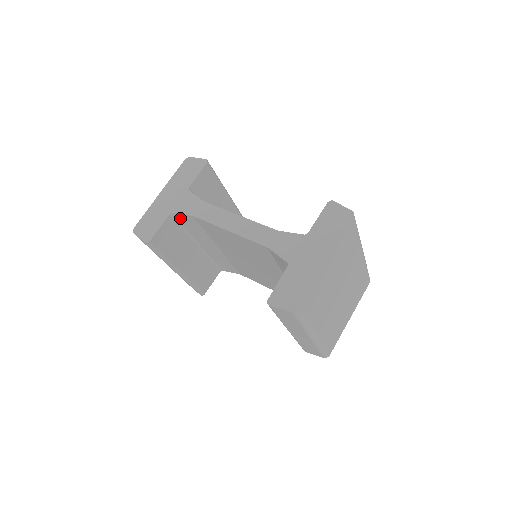
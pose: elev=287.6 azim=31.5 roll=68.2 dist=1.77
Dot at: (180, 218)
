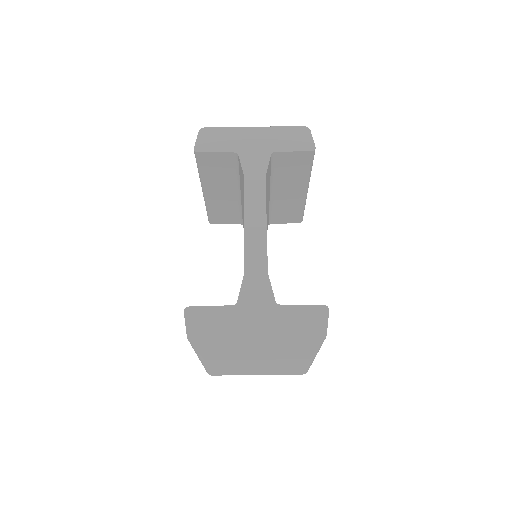
Dot at: occluded
